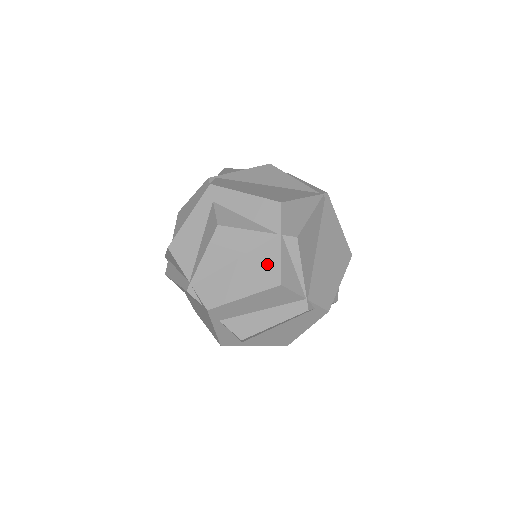
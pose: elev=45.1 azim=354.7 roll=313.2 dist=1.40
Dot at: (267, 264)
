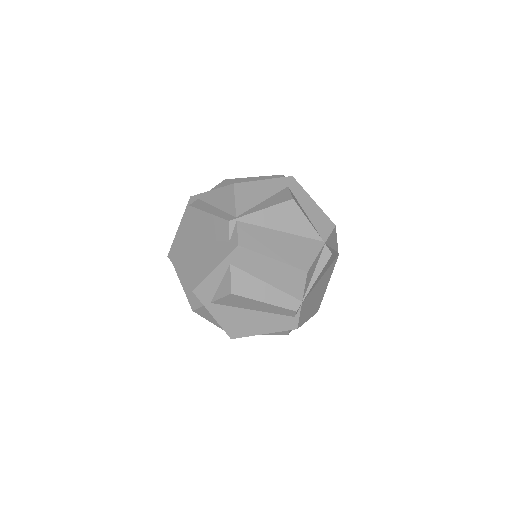
Dot at: (305, 252)
